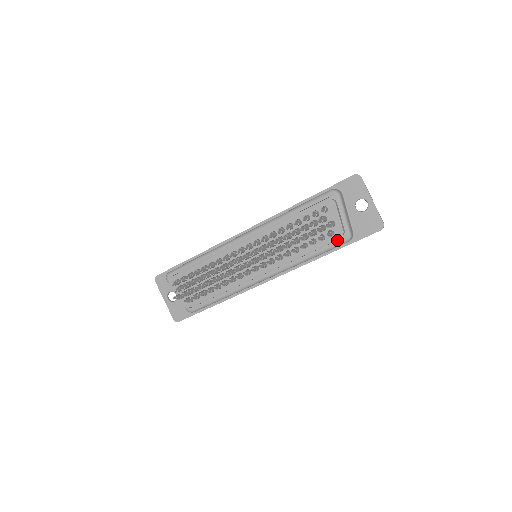
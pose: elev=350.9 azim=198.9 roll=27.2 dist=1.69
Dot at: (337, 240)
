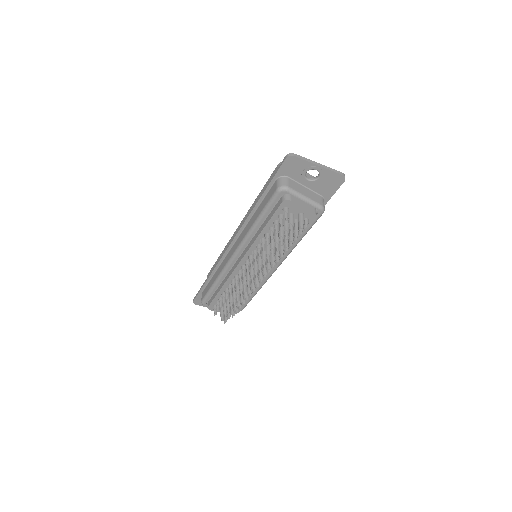
Dot at: occluded
